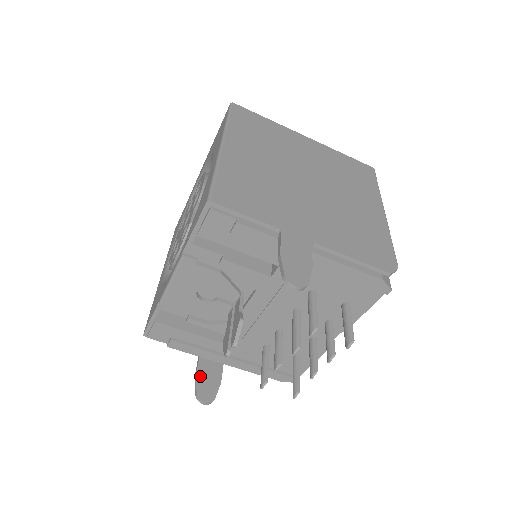
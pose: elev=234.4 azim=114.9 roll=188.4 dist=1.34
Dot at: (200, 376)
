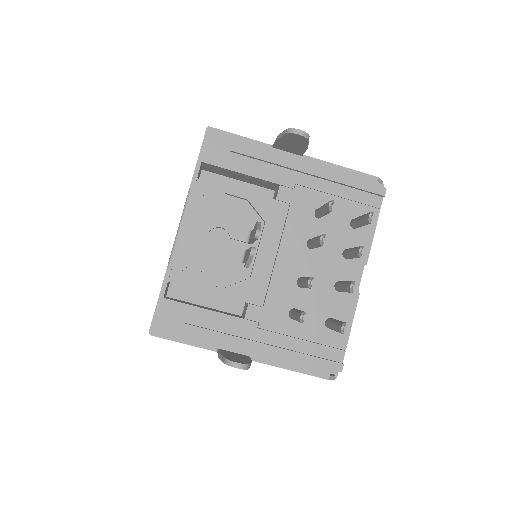
Dot at: (225, 354)
